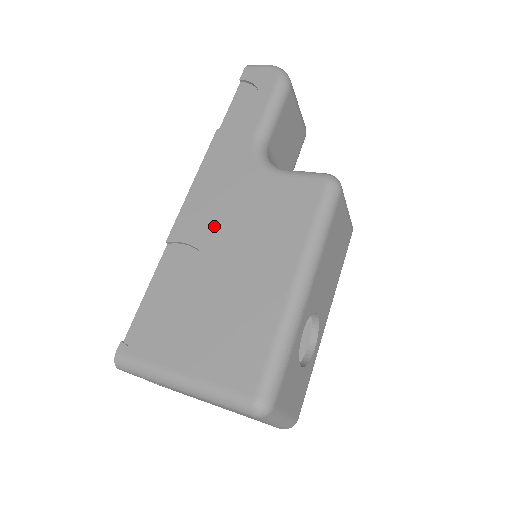
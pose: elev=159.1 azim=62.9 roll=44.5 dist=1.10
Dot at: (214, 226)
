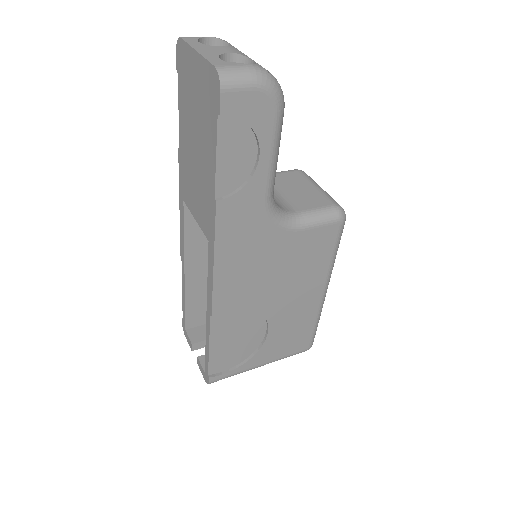
Dot at: (253, 290)
